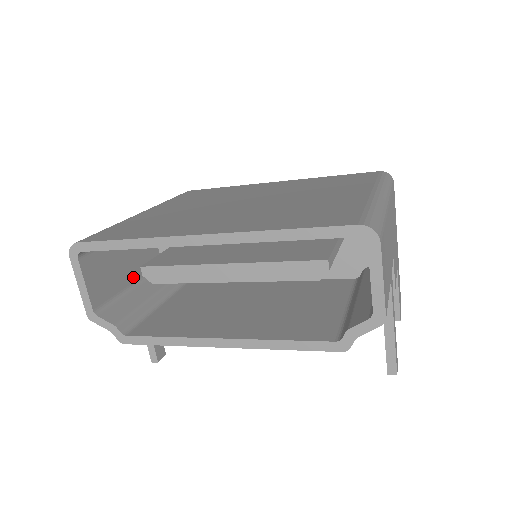
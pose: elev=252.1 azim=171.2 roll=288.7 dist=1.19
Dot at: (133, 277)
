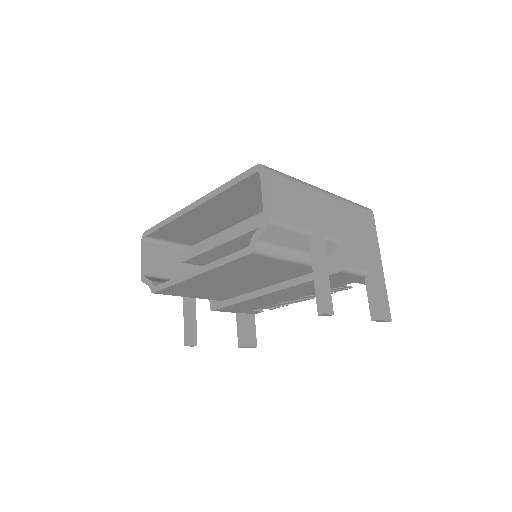
Dot at: occluded
